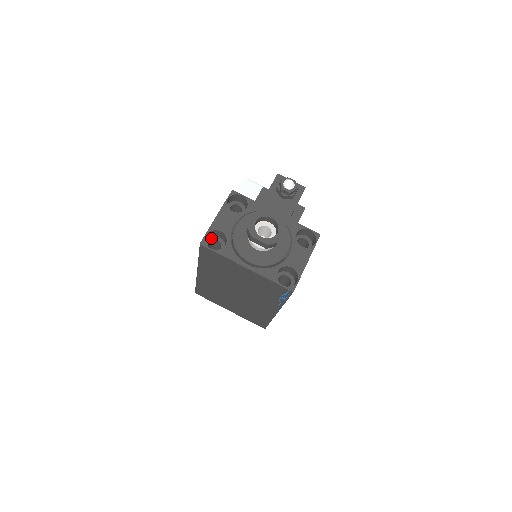
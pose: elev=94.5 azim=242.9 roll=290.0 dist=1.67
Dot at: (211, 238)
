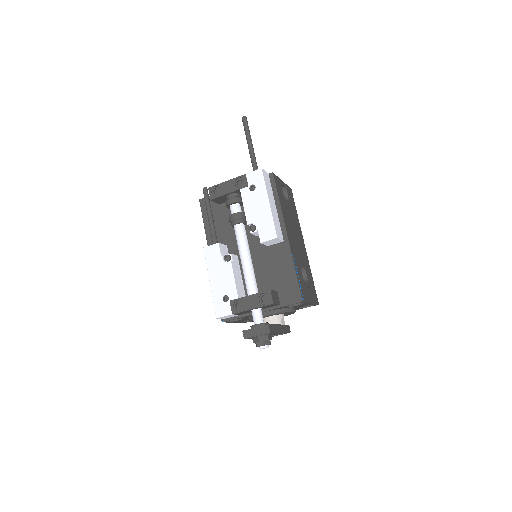
Dot at: occluded
